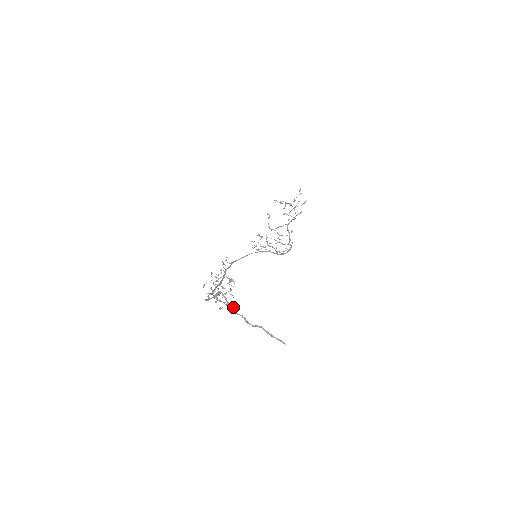
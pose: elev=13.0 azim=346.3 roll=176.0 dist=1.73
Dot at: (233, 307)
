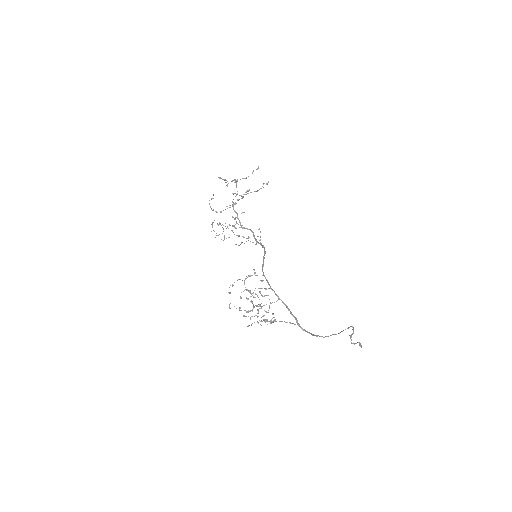
Dot at: (350, 335)
